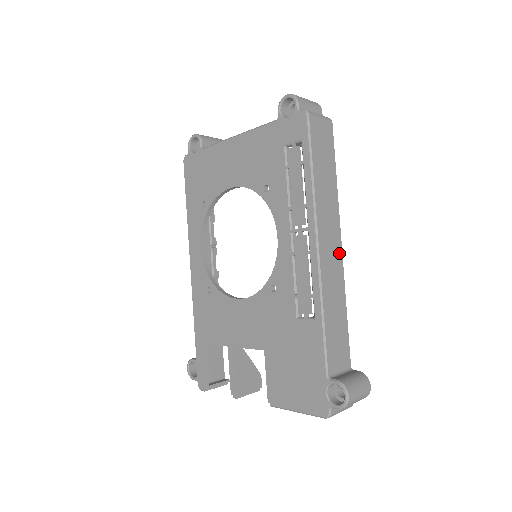
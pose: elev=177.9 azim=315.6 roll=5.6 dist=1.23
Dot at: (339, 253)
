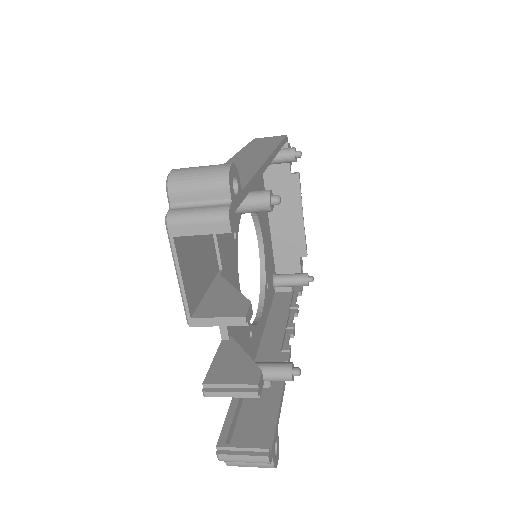
Dot at: (263, 158)
